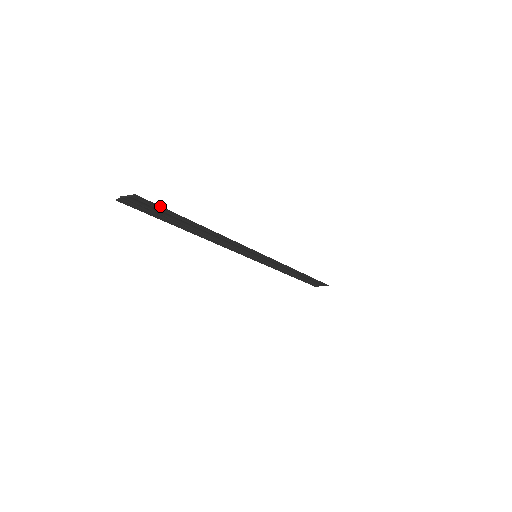
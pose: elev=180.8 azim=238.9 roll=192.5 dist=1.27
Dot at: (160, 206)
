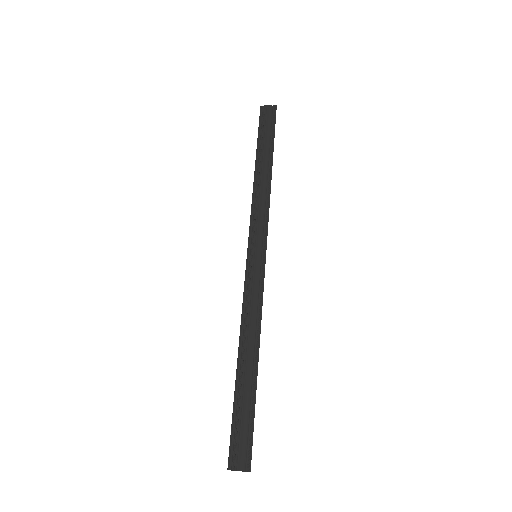
Dot at: occluded
